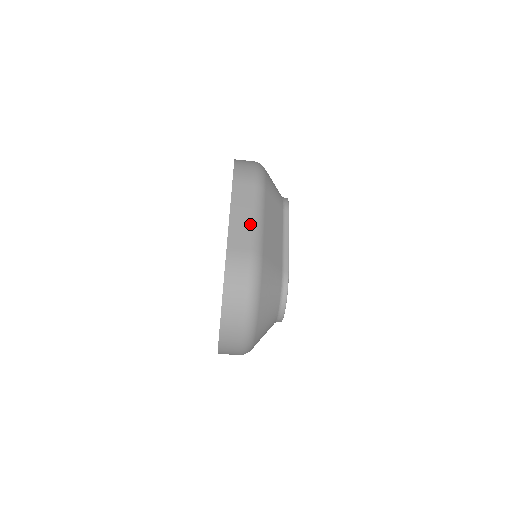
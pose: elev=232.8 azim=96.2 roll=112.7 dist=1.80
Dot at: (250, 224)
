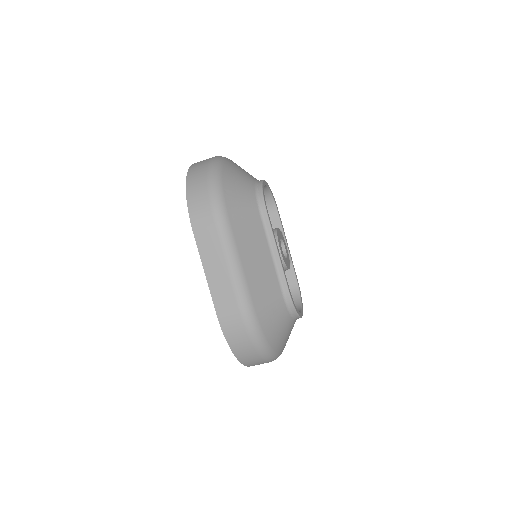
Dot at: (228, 278)
